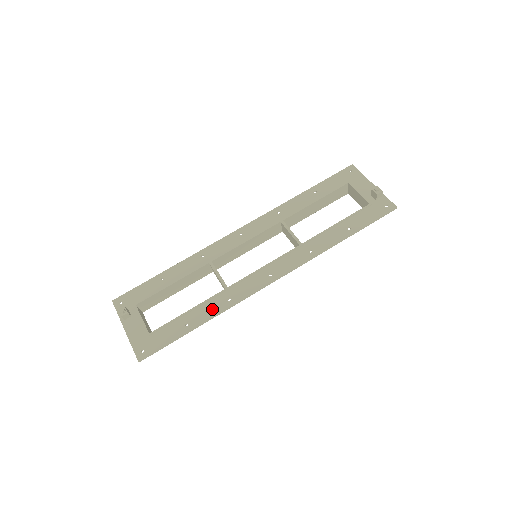
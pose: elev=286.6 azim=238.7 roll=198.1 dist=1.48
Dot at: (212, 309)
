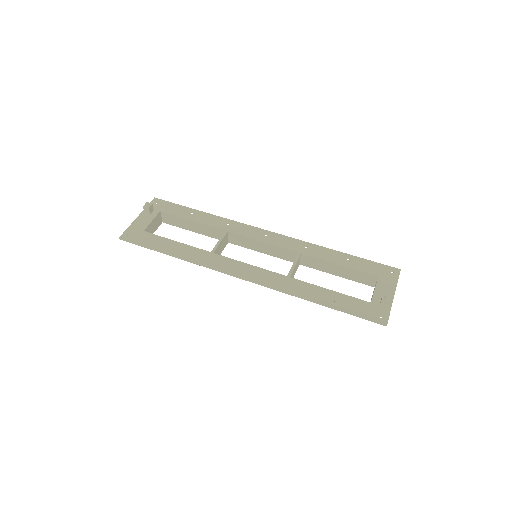
Dot at: (189, 254)
